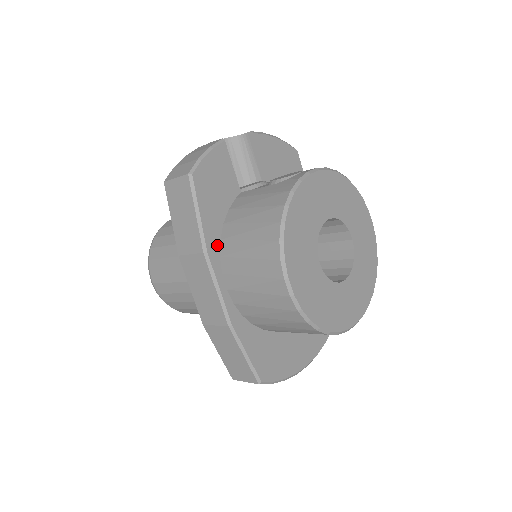
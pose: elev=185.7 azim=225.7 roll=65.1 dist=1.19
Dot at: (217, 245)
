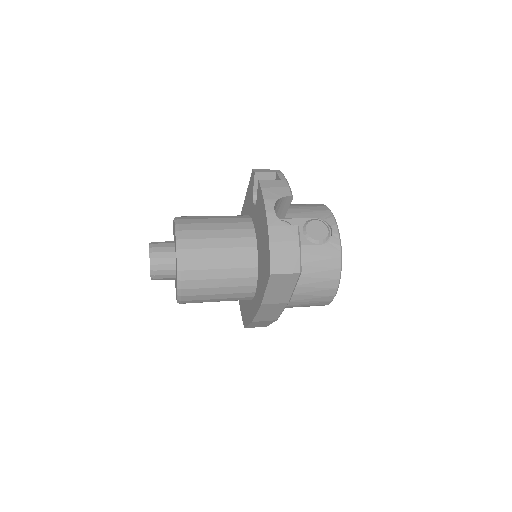
Dot at: occluded
